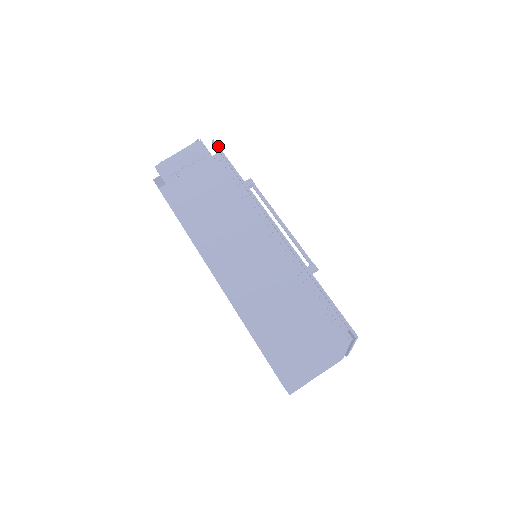
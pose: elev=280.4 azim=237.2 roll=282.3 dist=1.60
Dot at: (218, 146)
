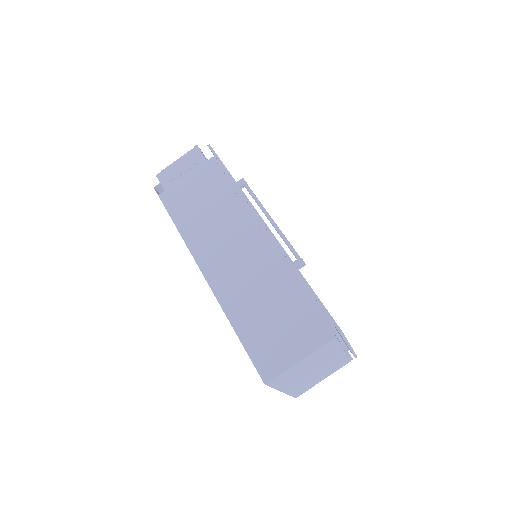
Dot at: (213, 150)
